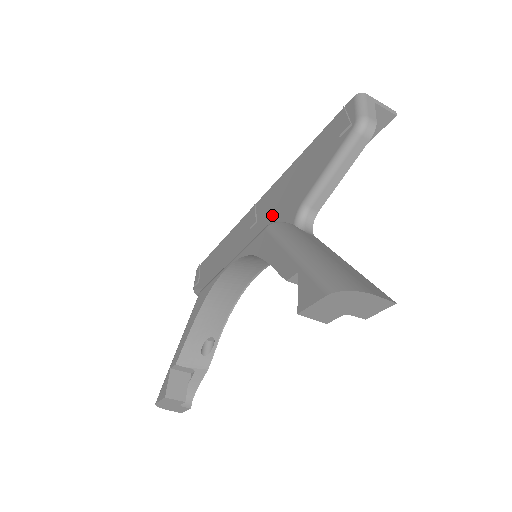
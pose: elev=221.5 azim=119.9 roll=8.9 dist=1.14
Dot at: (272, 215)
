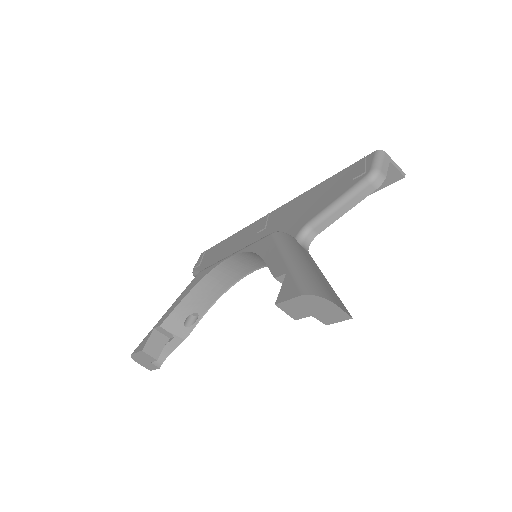
Dot at: (280, 226)
